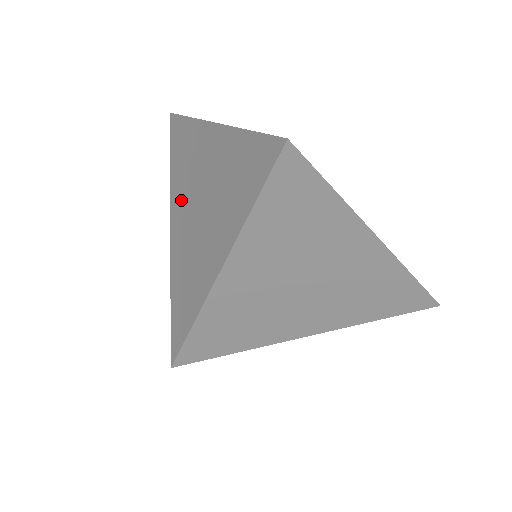
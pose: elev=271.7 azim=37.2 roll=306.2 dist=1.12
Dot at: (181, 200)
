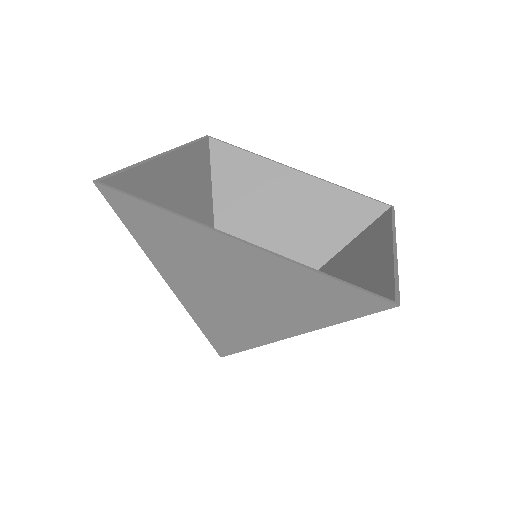
Dot at: (185, 273)
